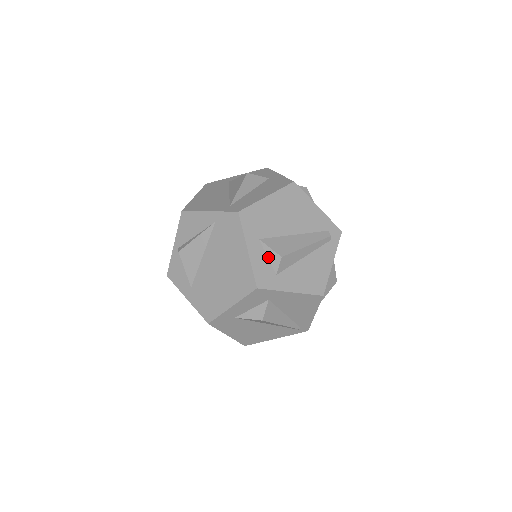
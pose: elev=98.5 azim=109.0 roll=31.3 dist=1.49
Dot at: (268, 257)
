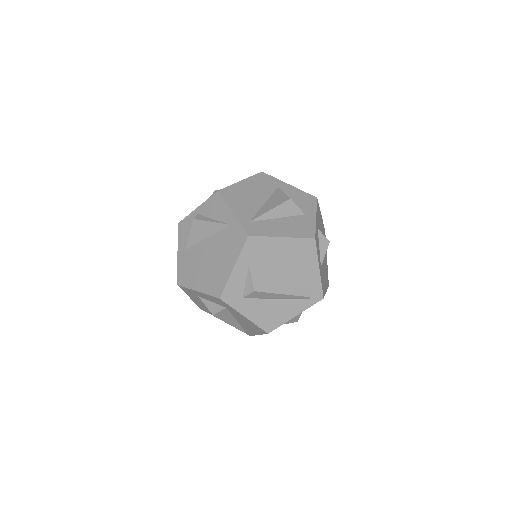
Dot at: (246, 282)
